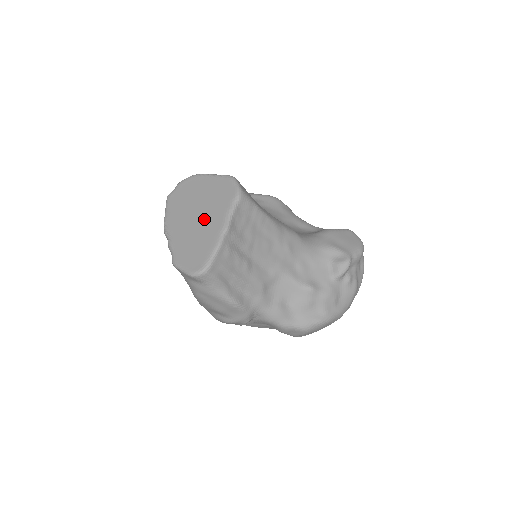
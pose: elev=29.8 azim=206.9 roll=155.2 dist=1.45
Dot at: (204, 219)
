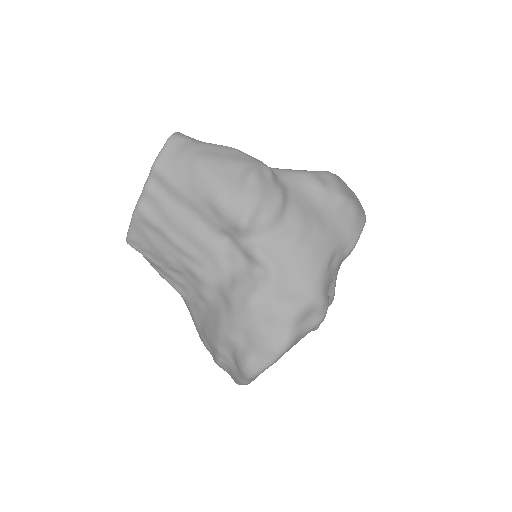
Dot at: occluded
